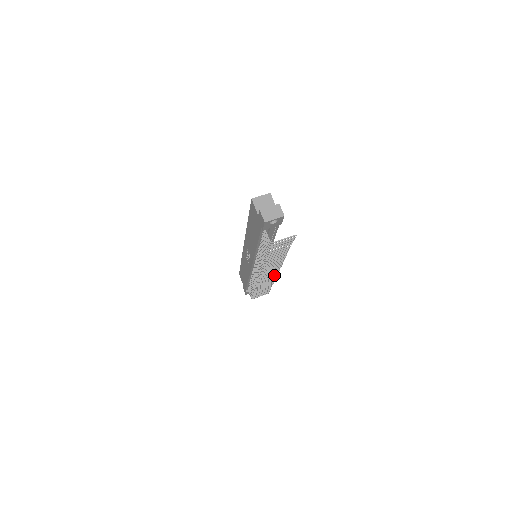
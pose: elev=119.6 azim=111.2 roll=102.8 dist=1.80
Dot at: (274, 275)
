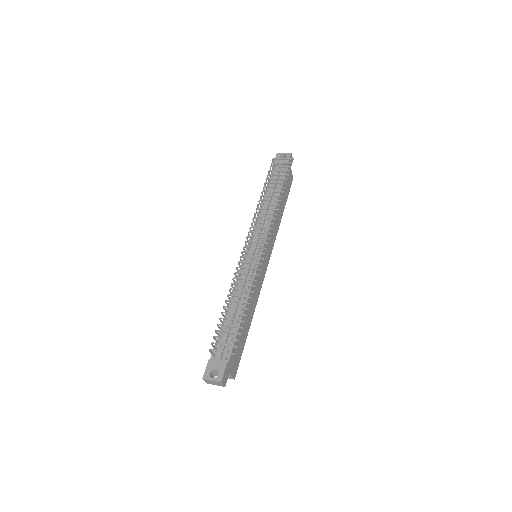
Dot at: (260, 258)
